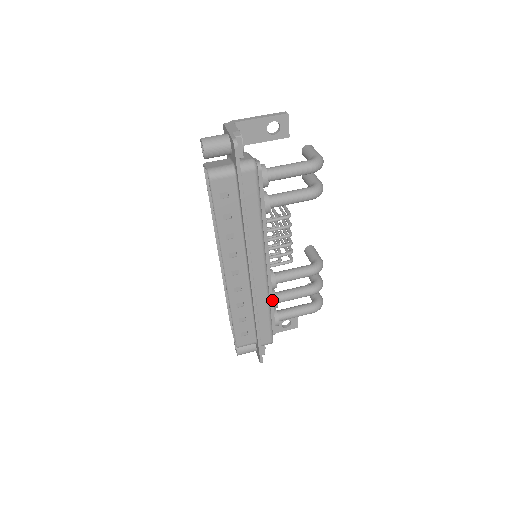
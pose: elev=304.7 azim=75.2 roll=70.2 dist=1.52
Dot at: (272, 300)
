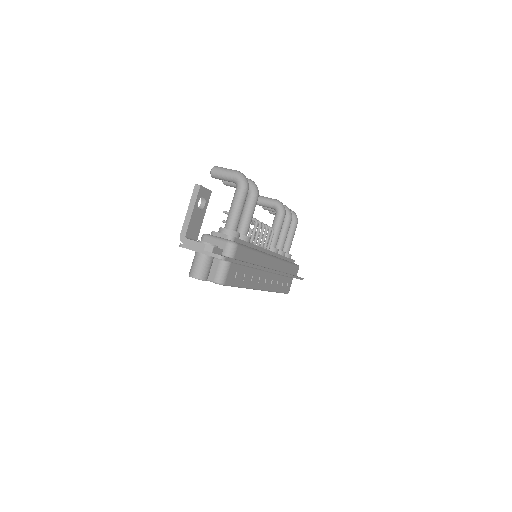
Dot at: (283, 257)
